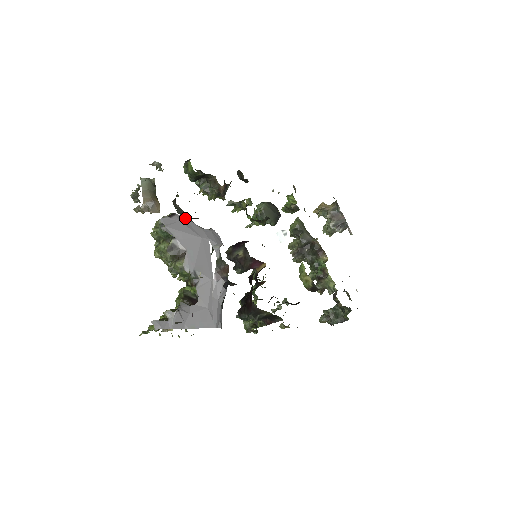
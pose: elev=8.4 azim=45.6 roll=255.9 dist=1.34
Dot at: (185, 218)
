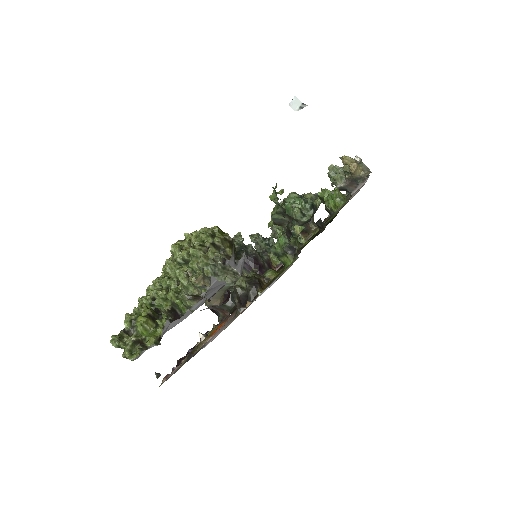
Dot at: (231, 261)
